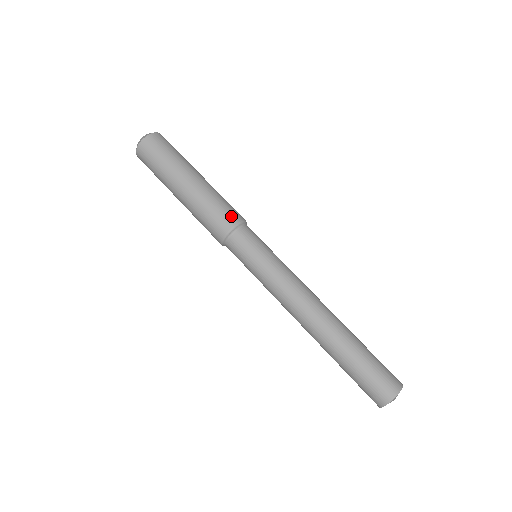
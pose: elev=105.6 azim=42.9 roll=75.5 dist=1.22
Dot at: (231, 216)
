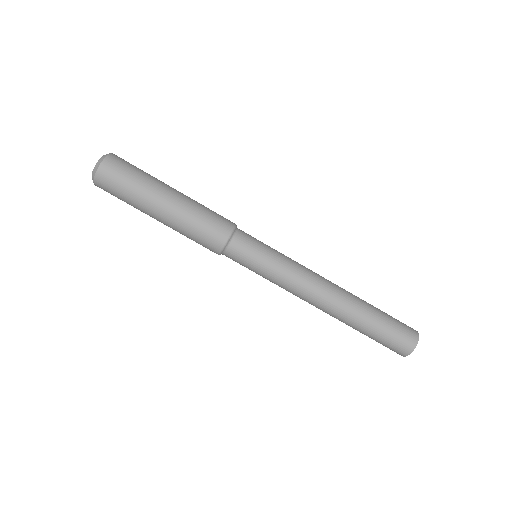
Dot at: (226, 220)
